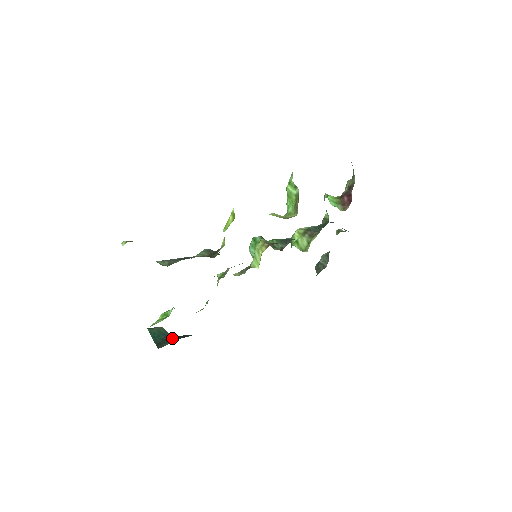
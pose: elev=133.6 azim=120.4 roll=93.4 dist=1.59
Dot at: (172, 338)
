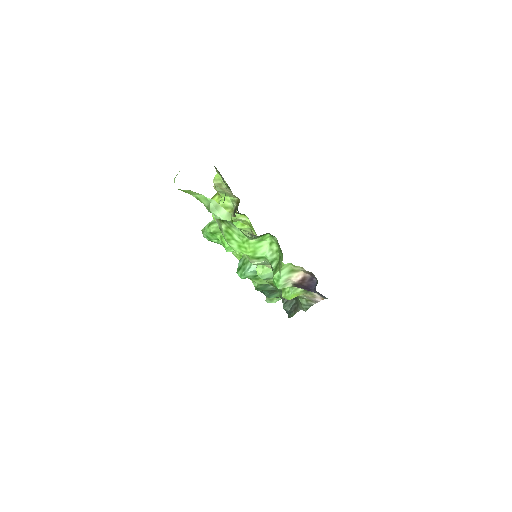
Dot at: occluded
